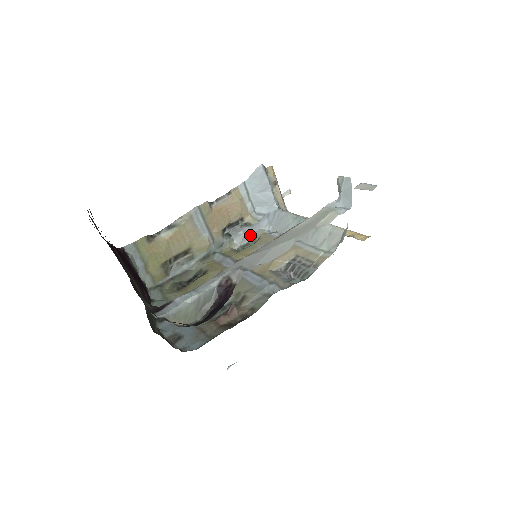
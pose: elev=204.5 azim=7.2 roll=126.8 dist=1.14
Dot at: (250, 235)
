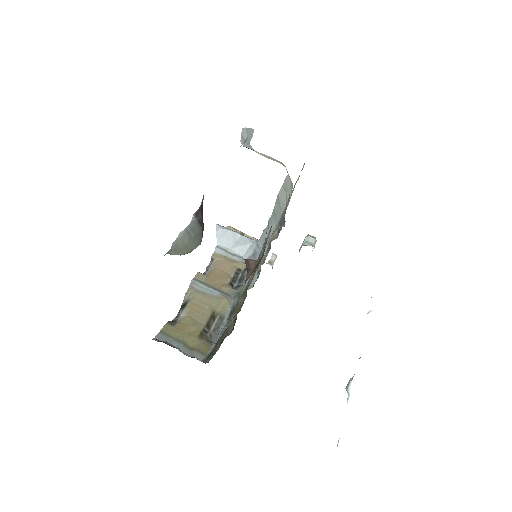
Dot at: occluded
